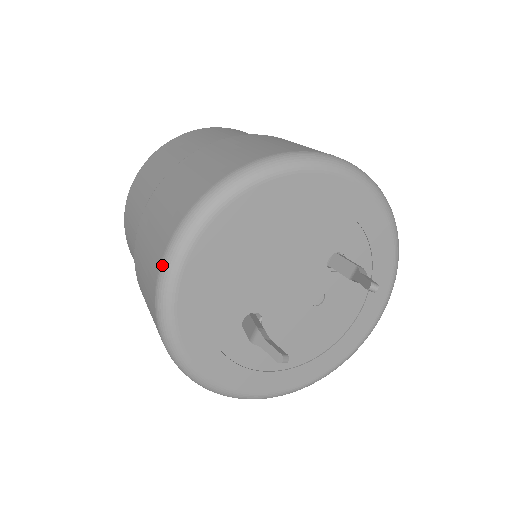
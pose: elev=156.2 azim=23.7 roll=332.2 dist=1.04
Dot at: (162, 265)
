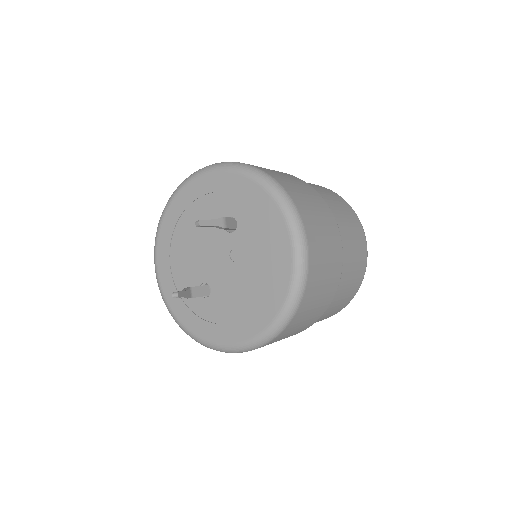
Dot at: occluded
